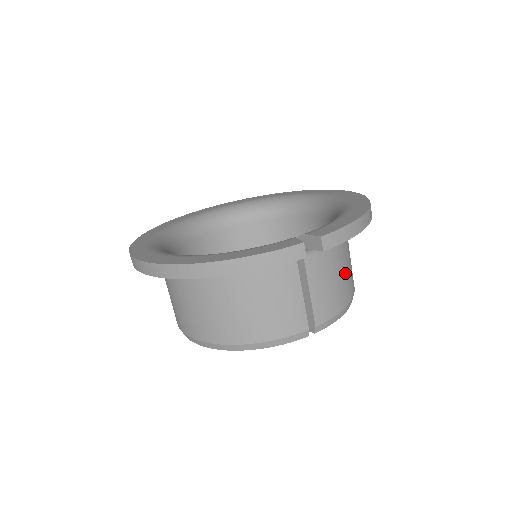
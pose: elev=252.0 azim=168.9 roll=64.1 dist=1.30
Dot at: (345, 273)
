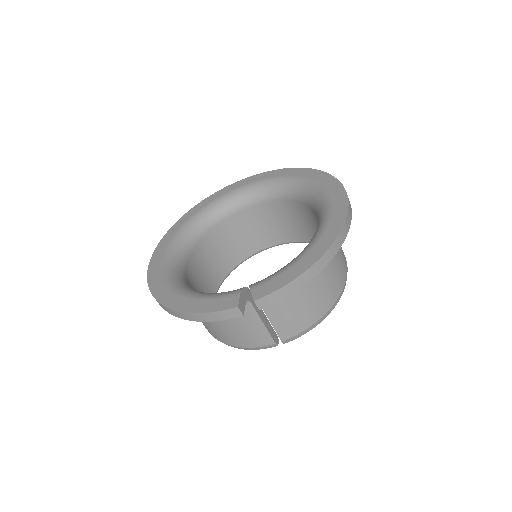
Dot at: (314, 296)
